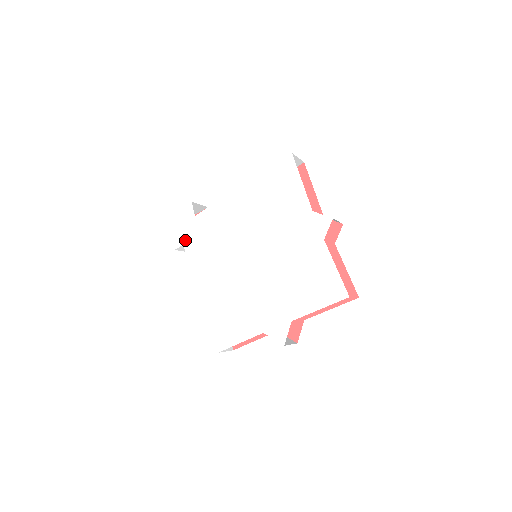
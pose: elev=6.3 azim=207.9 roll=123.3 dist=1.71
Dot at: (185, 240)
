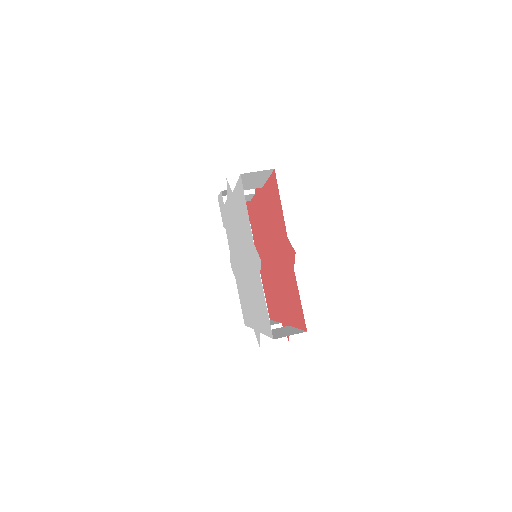
Dot at: (225, 224)
